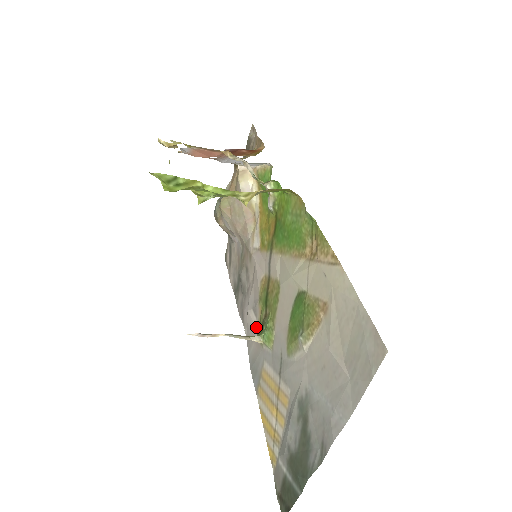
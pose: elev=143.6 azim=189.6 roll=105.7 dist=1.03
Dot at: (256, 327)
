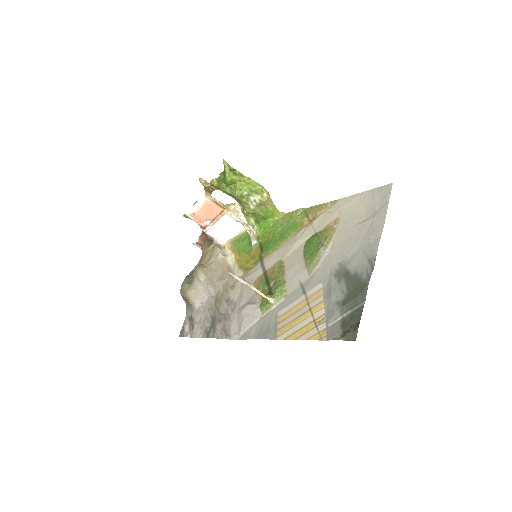
Dot at: (258, 308)
